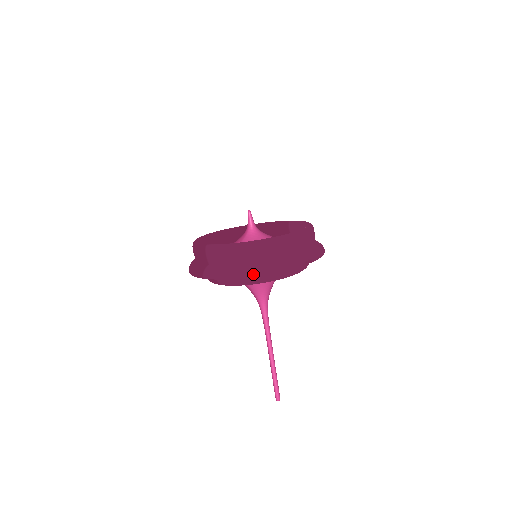
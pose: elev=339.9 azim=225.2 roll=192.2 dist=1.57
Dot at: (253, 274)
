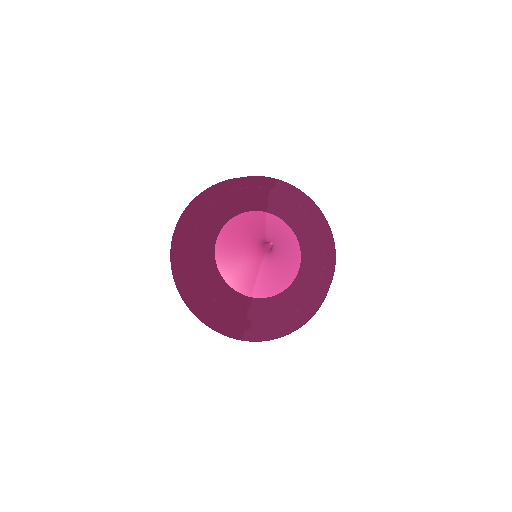
Dot at: occluded
